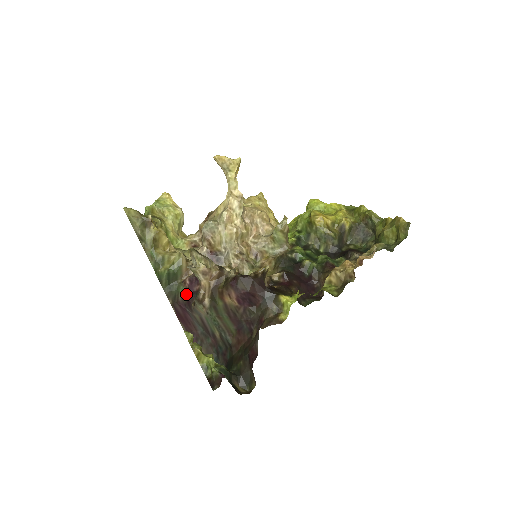
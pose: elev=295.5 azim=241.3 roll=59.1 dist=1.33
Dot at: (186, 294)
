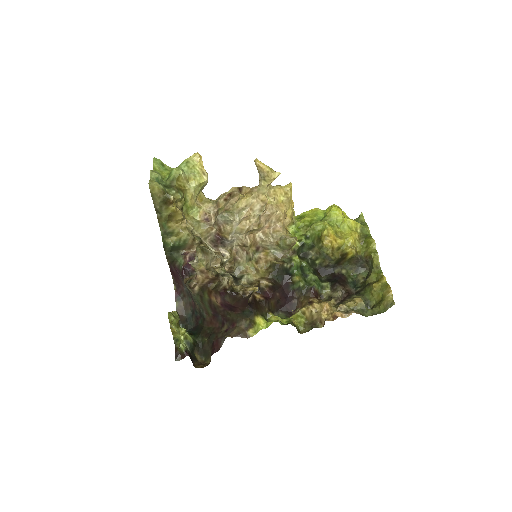
Dot at: (183, 267)
